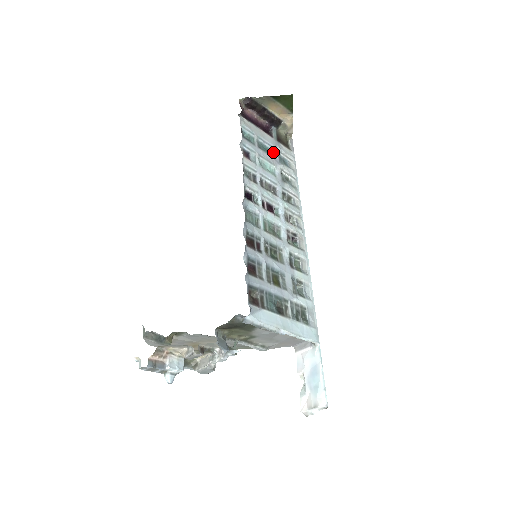
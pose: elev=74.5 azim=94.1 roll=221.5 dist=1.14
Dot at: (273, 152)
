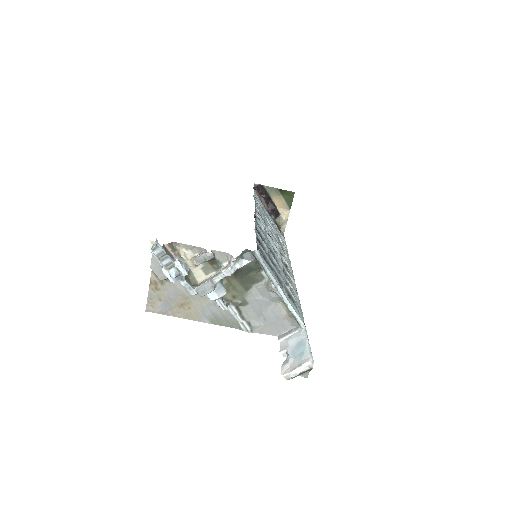
Dot at: occluded
